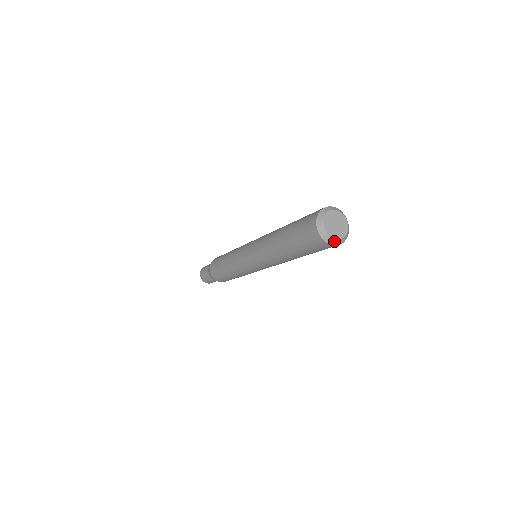
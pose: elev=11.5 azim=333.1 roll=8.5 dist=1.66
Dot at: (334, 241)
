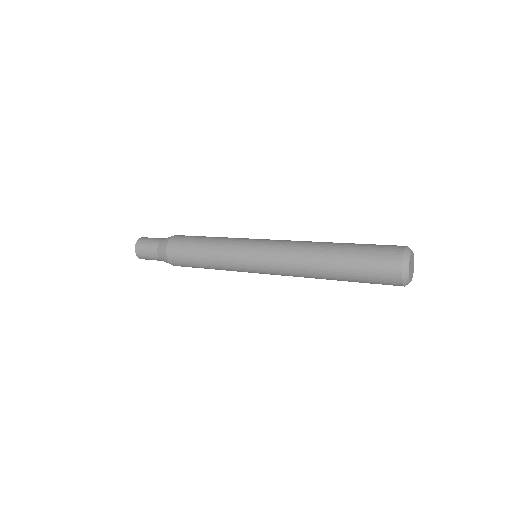
Dot at: (408, 283)
